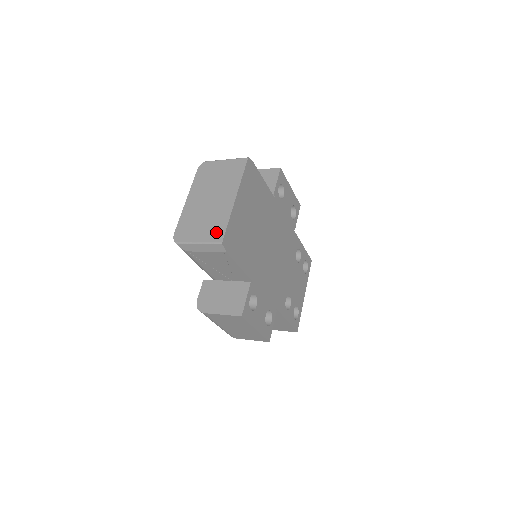
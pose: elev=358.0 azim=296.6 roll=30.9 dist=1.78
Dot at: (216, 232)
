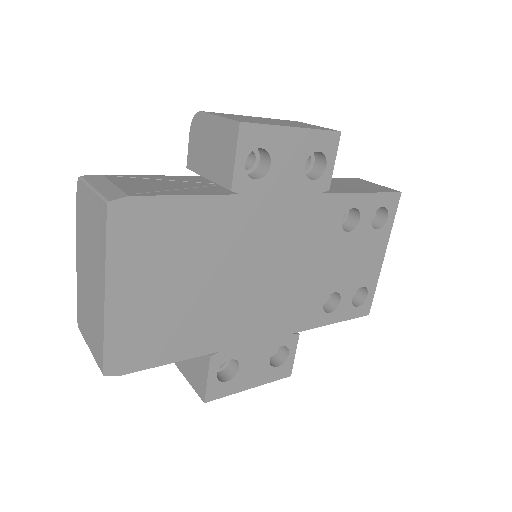
Dot at: (97, 349)
